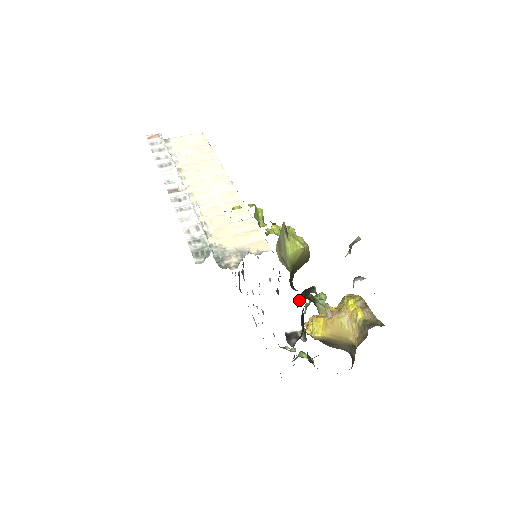
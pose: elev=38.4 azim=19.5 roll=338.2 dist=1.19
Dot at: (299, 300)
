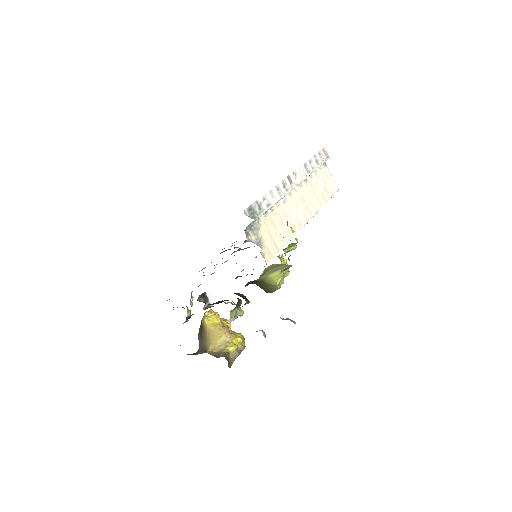
Dot at: (237, 293)
